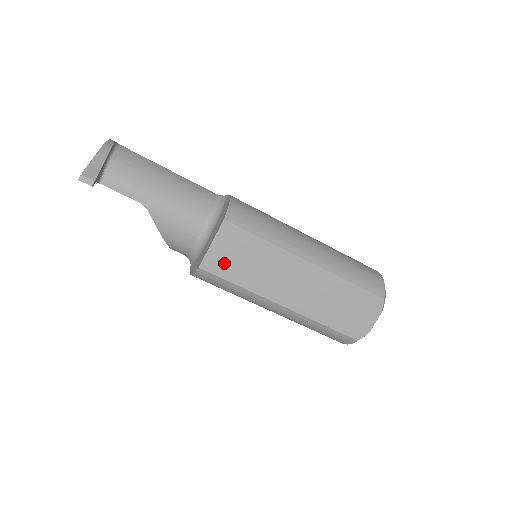
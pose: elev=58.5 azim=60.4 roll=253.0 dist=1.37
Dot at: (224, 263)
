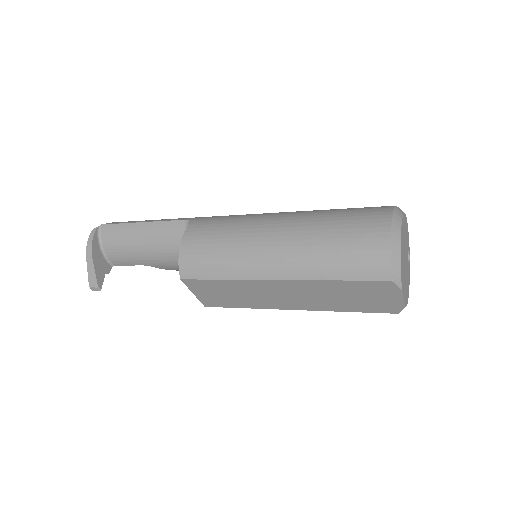
Dot at: (216, 300)
